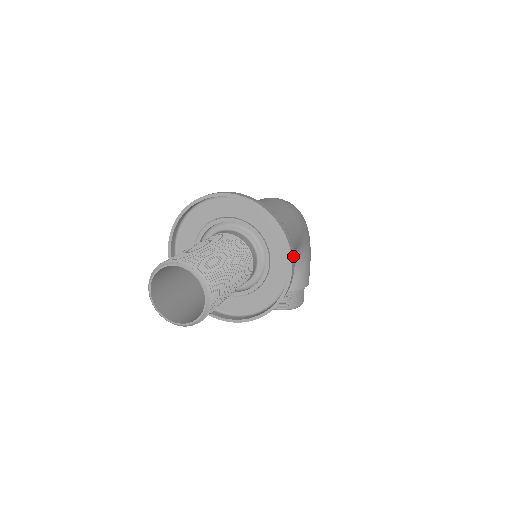
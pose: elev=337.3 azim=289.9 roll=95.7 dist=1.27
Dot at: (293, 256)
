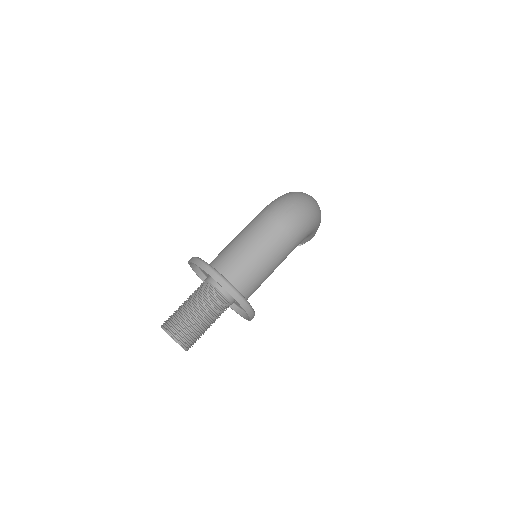
Dot at: (253, 316)
